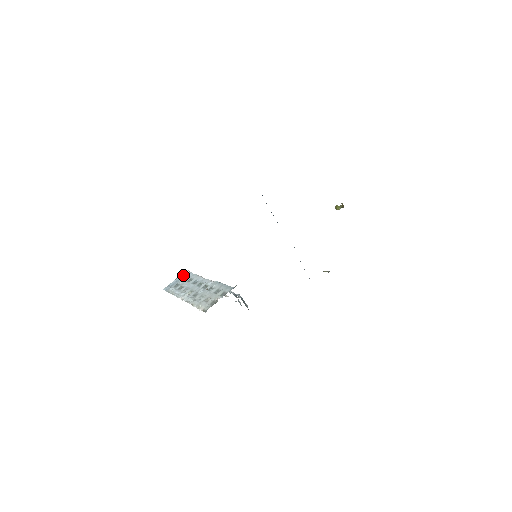
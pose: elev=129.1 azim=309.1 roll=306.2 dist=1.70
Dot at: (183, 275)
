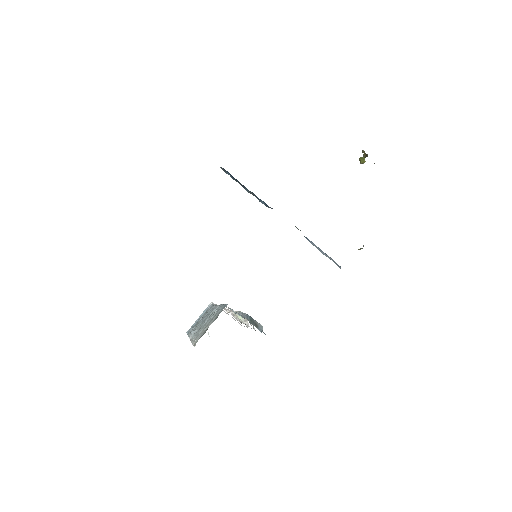
Dot at: (206, 310)
